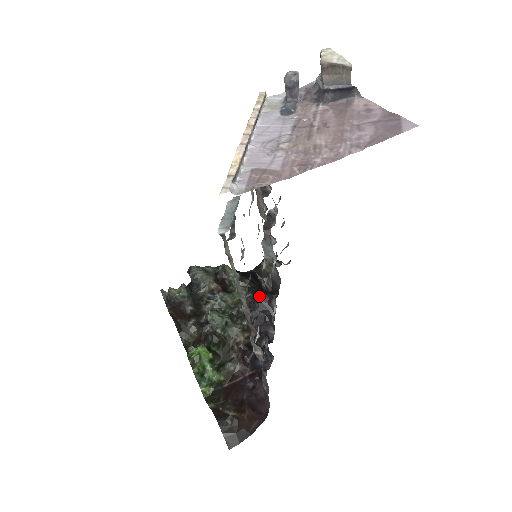
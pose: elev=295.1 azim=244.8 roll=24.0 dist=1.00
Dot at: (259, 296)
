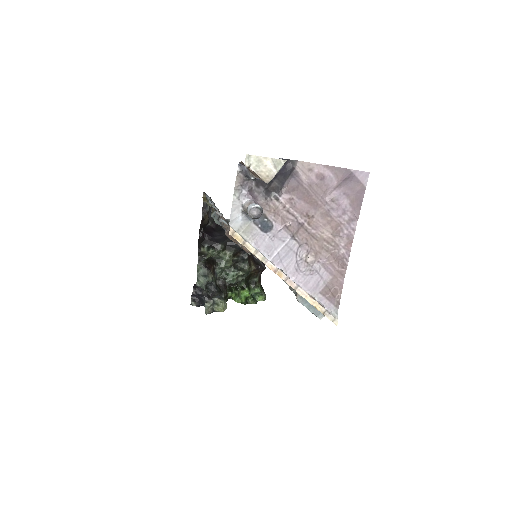
Dot at: occluded
